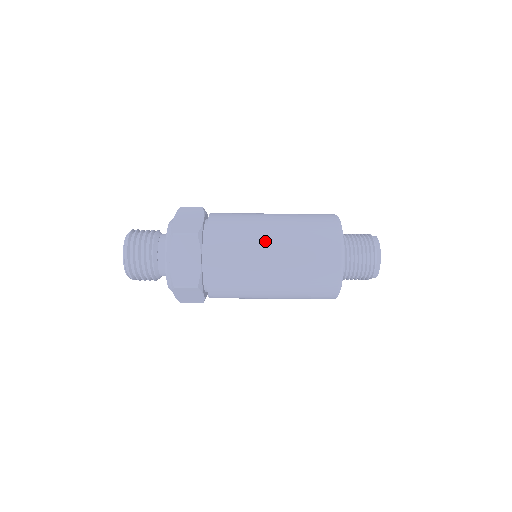
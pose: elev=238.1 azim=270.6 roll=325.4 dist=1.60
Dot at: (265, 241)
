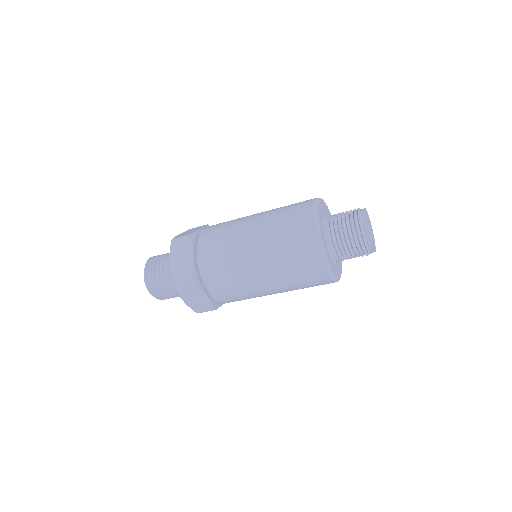
Dot at: (246, 228)
